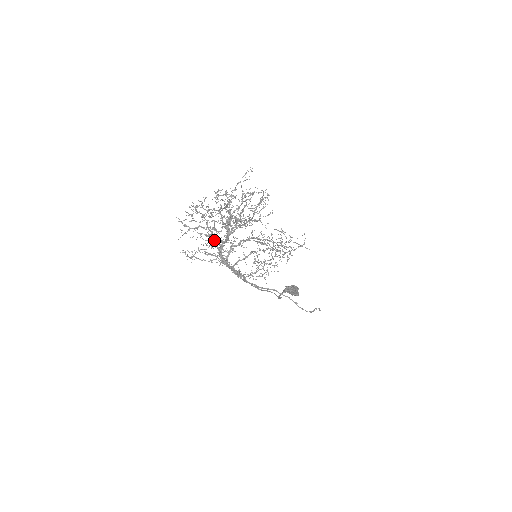
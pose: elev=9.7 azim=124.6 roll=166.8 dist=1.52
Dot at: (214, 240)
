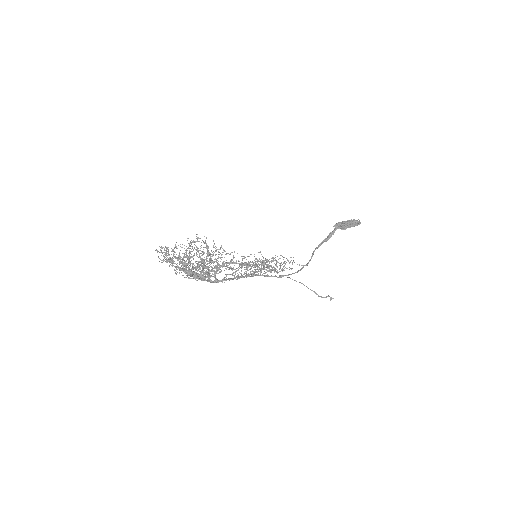
Dot at: (189, 275)
